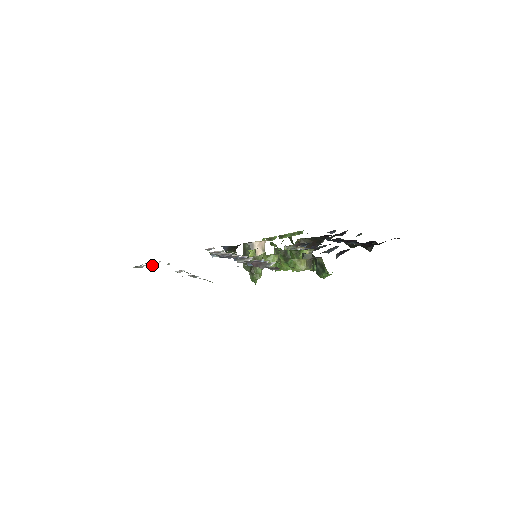
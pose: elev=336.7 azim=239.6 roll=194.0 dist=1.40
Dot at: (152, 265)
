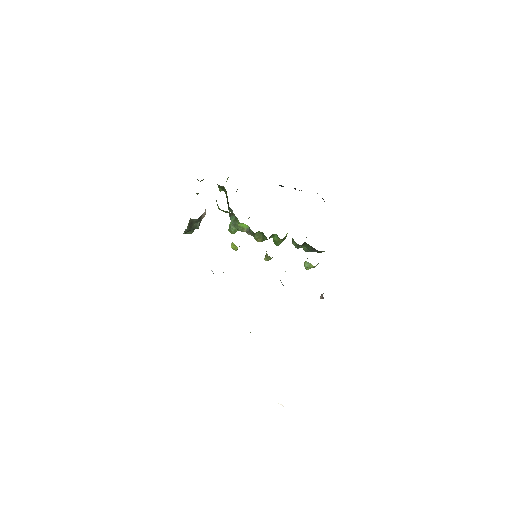
Dot at: occluded
